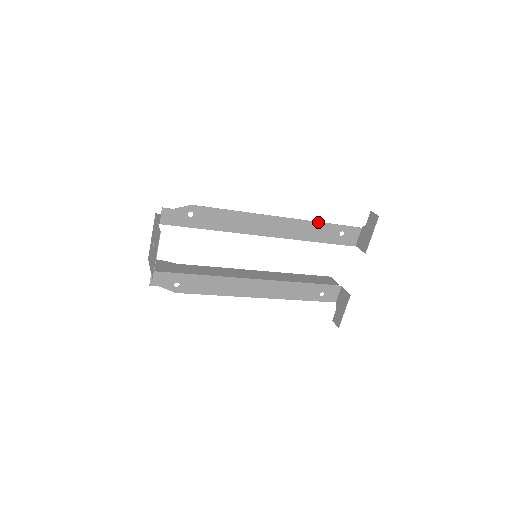
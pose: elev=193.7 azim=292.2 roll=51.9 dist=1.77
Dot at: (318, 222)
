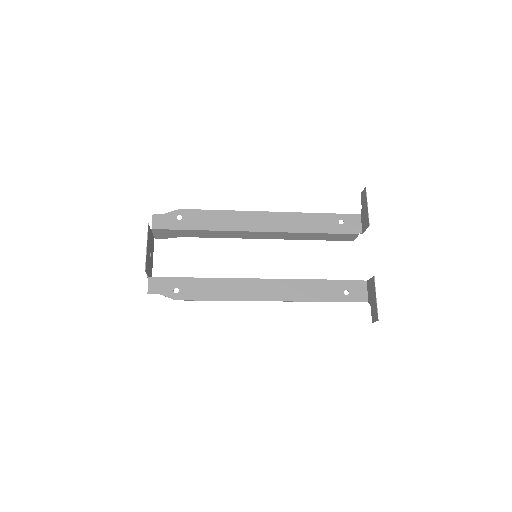
Dot at: (310, 213)
